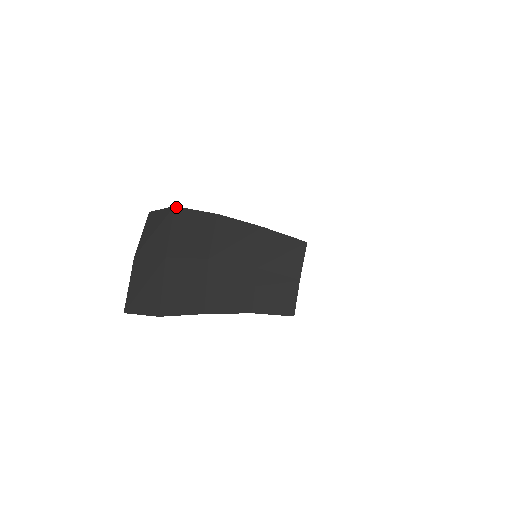
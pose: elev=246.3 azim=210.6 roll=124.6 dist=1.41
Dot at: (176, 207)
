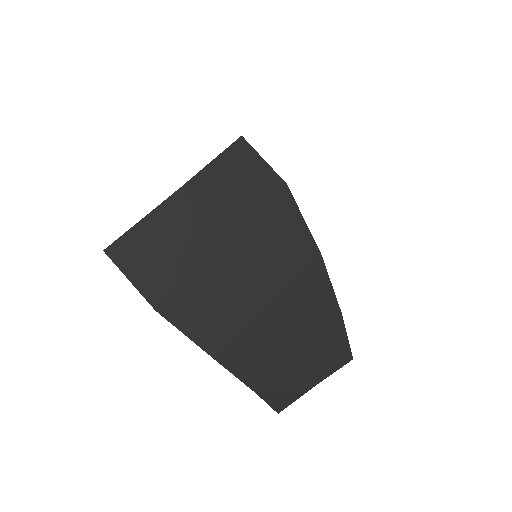
Dot at: (288, 188)
